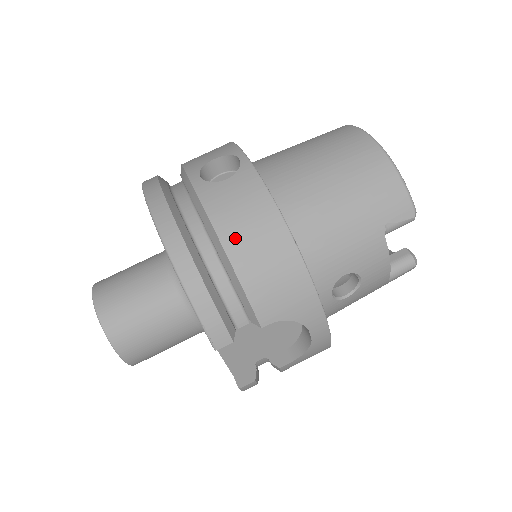
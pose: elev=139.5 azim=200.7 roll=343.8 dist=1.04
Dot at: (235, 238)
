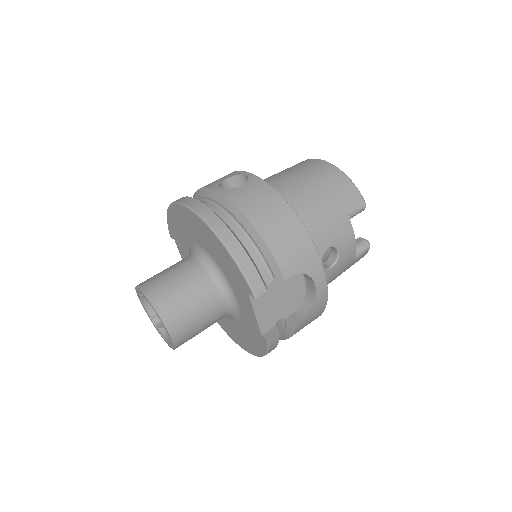
Dot at: (258, 217)
